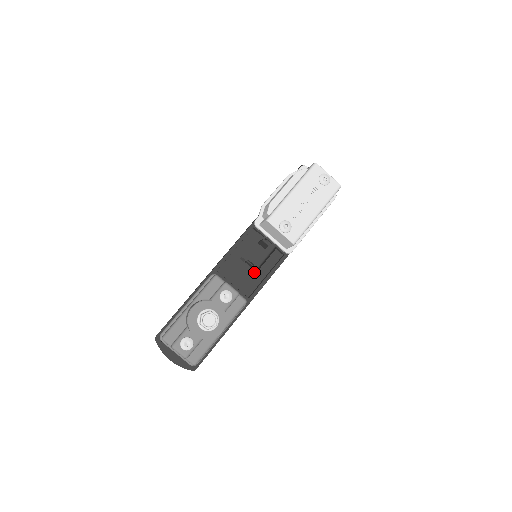
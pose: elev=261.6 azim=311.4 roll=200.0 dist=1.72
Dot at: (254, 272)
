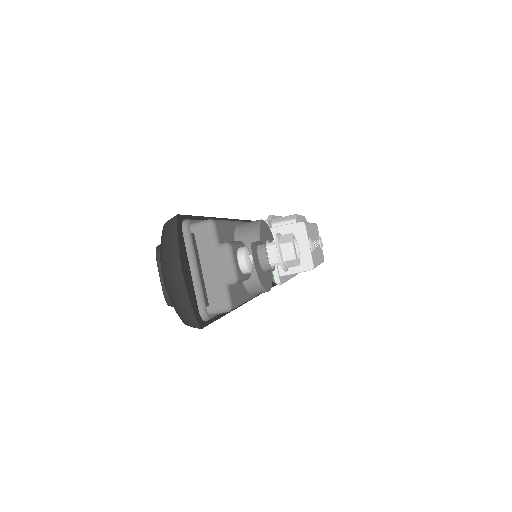
Dot at: occluded
